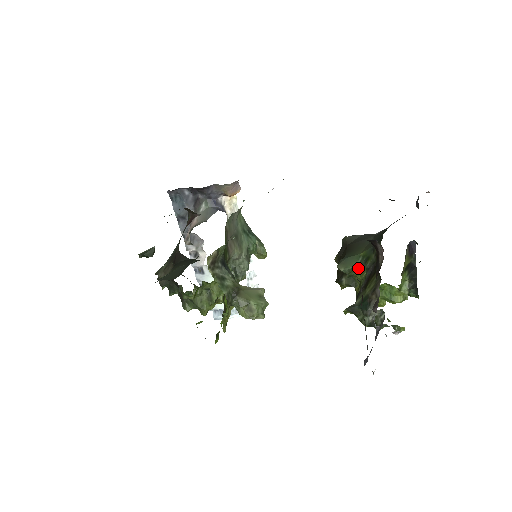
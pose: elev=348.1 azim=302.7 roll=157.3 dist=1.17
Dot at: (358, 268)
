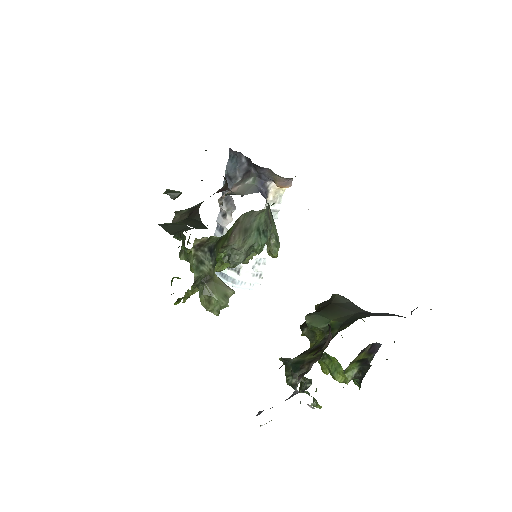
Dot at: (321, 330)
